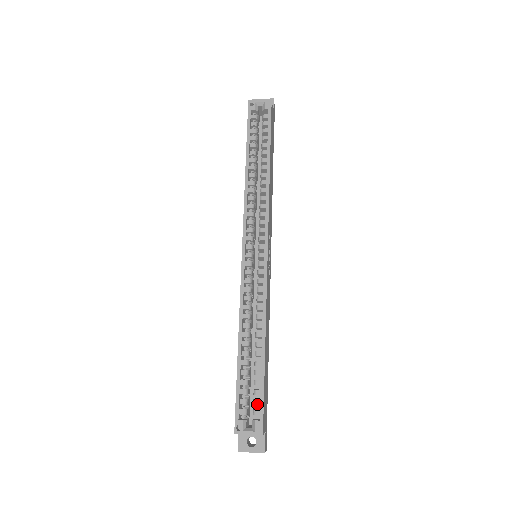
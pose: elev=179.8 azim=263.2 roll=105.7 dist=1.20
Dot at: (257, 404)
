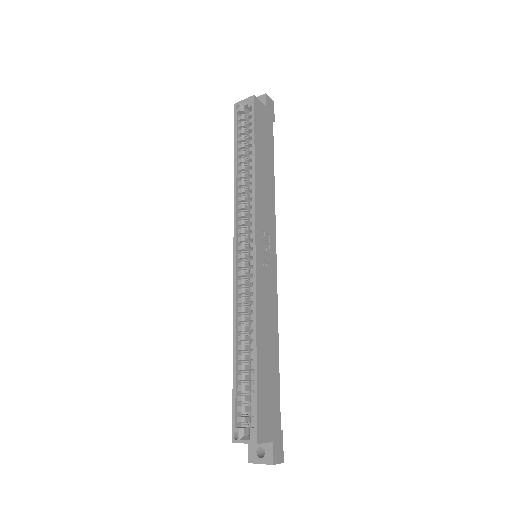
Dot at: (253, 410)
